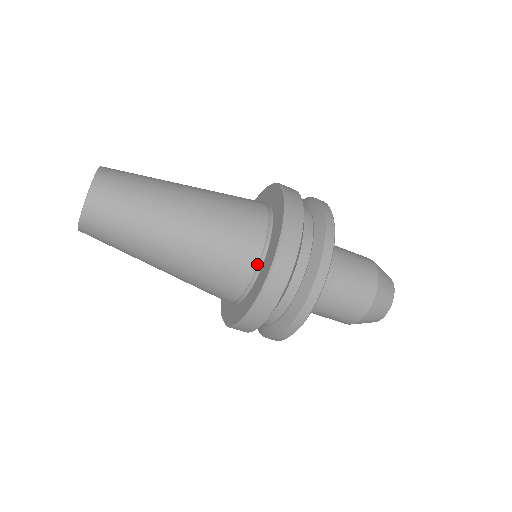
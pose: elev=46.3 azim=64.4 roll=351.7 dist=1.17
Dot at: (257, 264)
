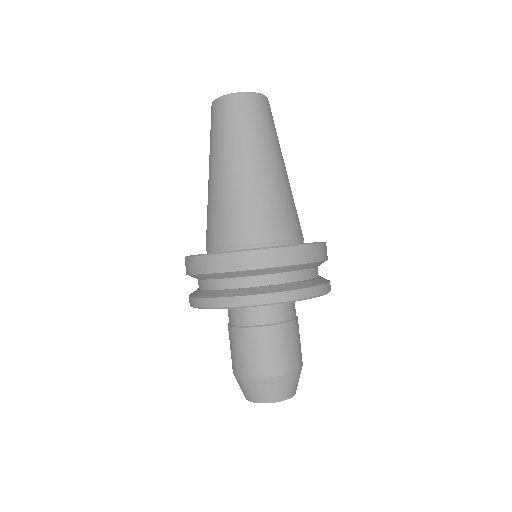
Dot at: (246, 244)
